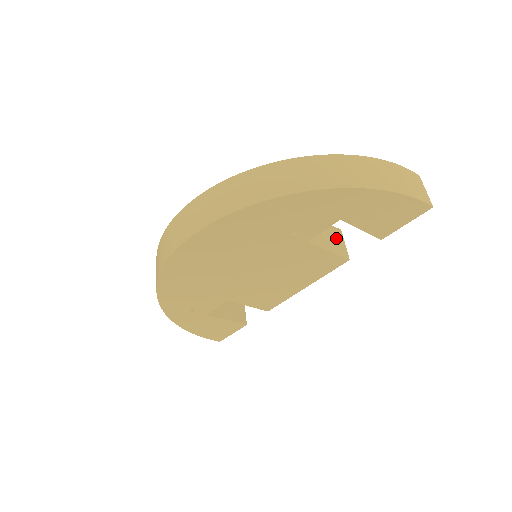
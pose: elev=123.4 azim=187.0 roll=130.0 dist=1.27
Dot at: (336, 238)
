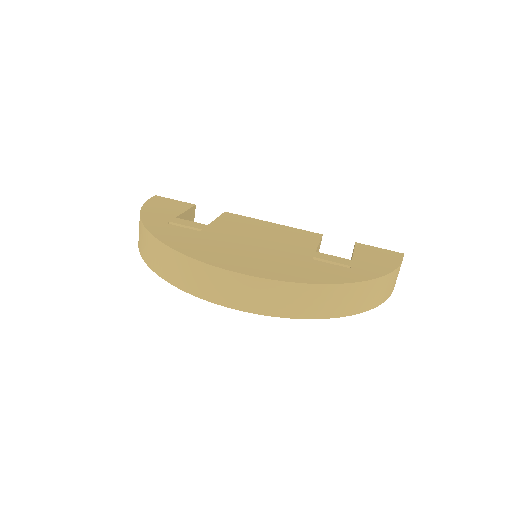
Dot at: occluded
